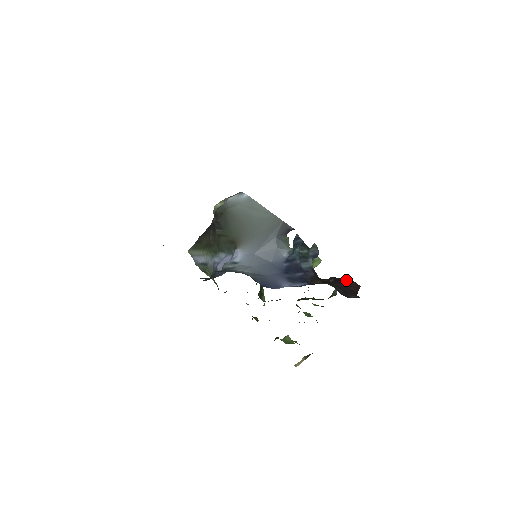
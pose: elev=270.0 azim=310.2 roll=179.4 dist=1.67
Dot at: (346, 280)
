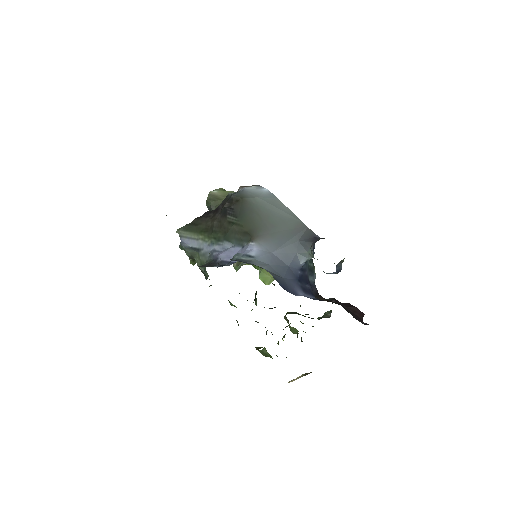
Dot at: (349, 304)
